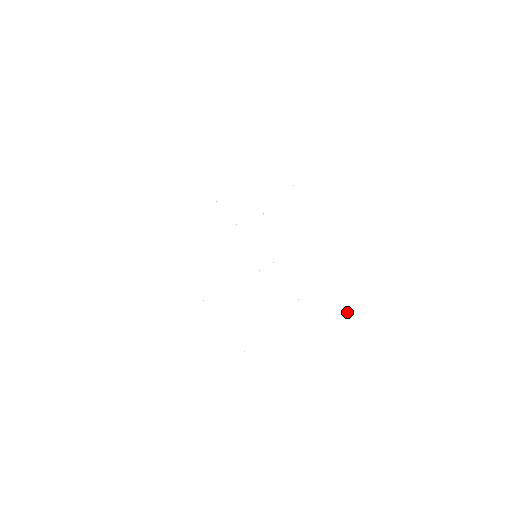
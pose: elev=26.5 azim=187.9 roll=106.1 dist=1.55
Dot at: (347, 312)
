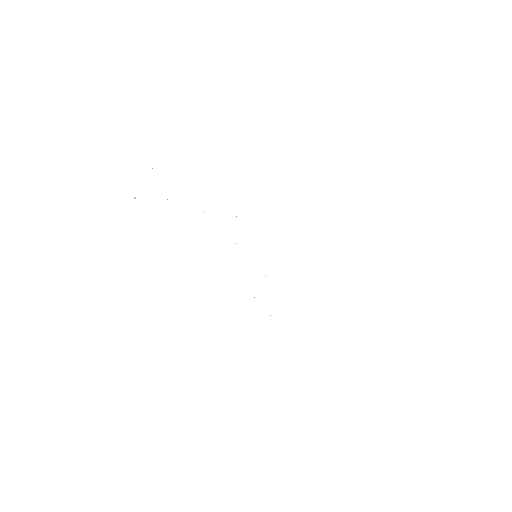
Dot at: occluded
